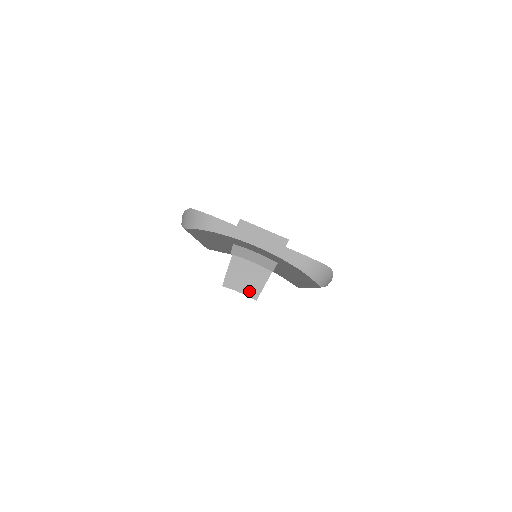
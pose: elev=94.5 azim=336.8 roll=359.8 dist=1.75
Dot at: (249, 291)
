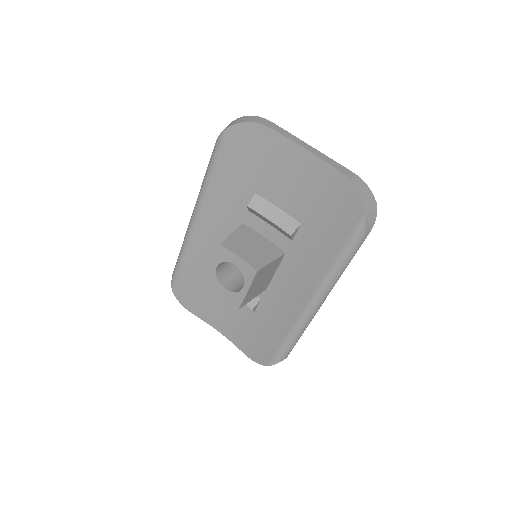
Dot at: (251, 260)
